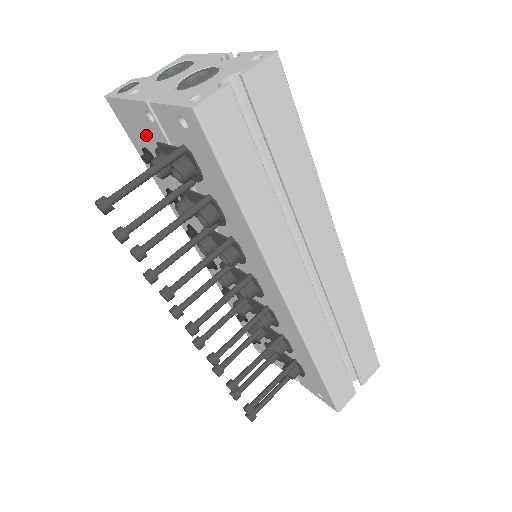
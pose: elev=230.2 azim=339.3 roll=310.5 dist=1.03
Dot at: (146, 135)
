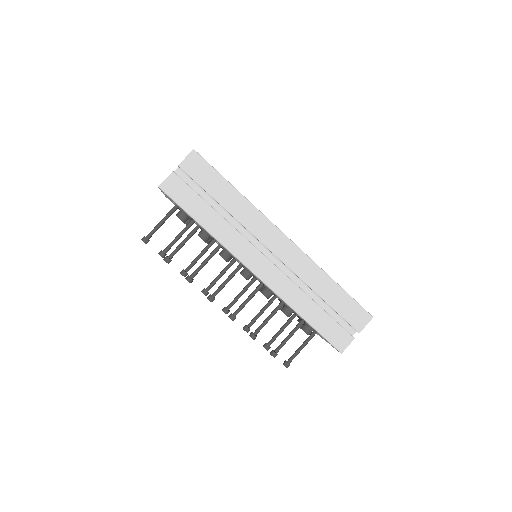
Dot at: occluded
